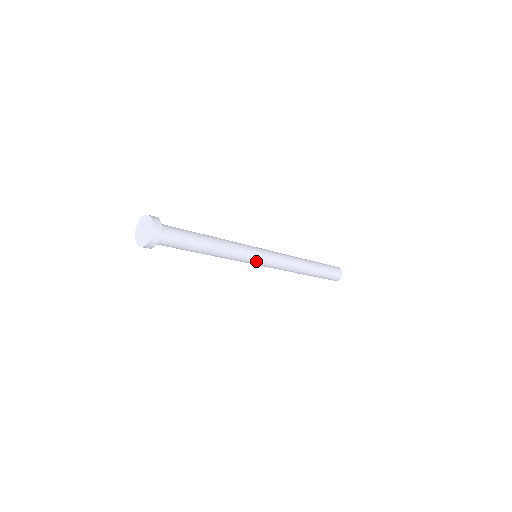
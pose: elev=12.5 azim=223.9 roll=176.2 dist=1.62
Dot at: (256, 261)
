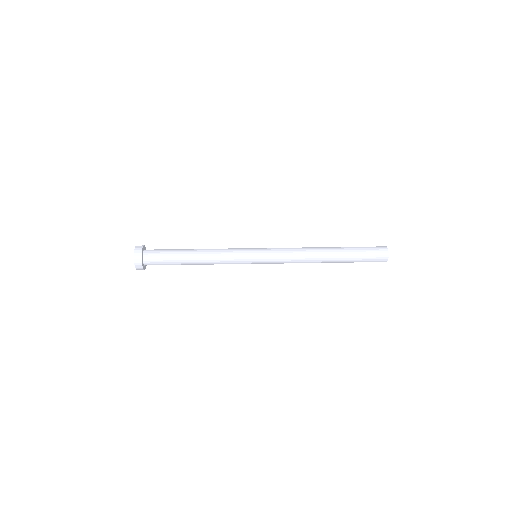
Dot at: (252, 260)
